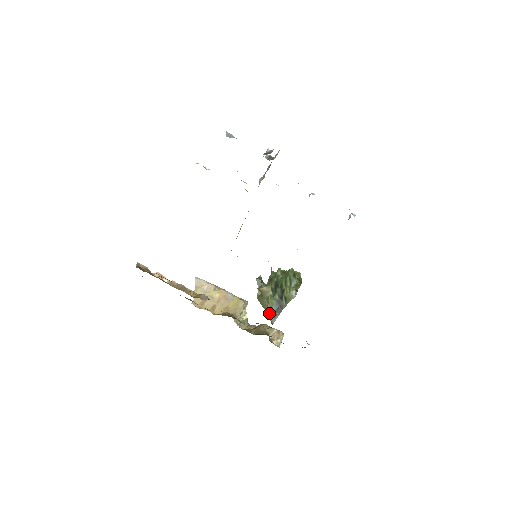
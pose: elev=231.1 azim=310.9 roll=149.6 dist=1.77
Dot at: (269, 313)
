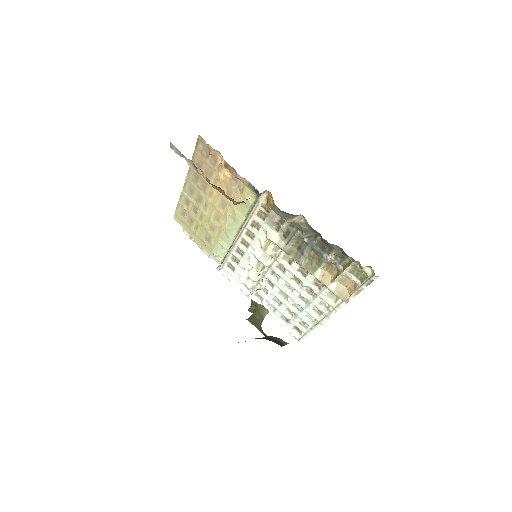
Dot at: (269, 338)
